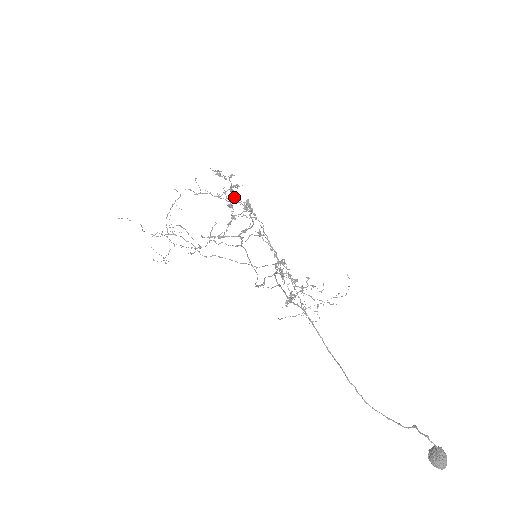
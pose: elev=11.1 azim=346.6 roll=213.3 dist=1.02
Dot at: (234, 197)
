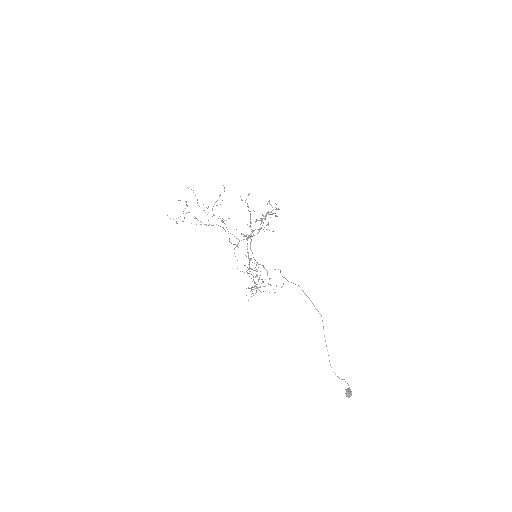
Dot at: occluded
